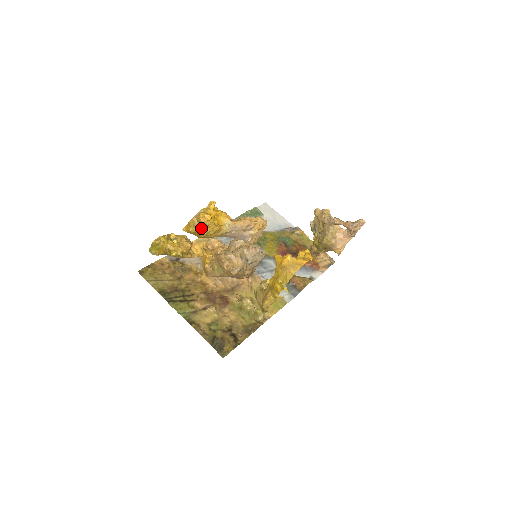
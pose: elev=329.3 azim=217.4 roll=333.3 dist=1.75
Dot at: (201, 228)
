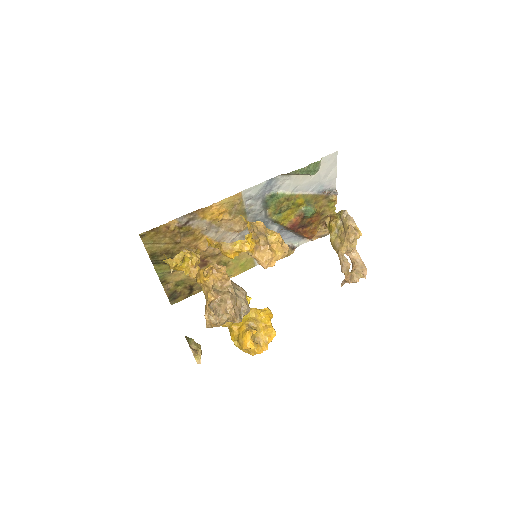
Dot at: (220, 250)
